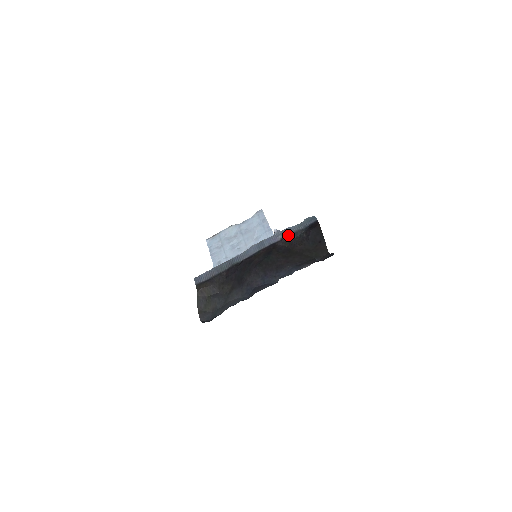
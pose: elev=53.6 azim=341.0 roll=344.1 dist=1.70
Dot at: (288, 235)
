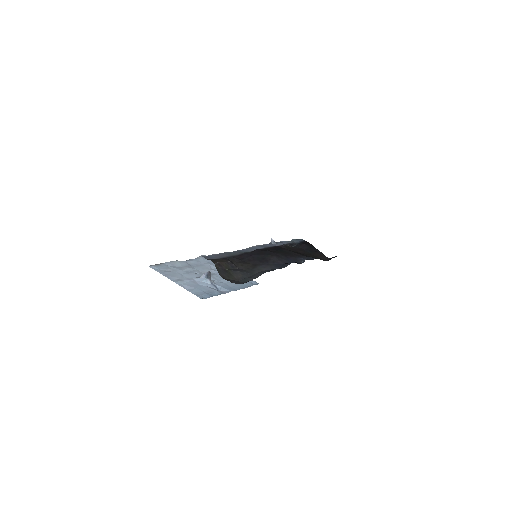
Dot at: (286, 244)
